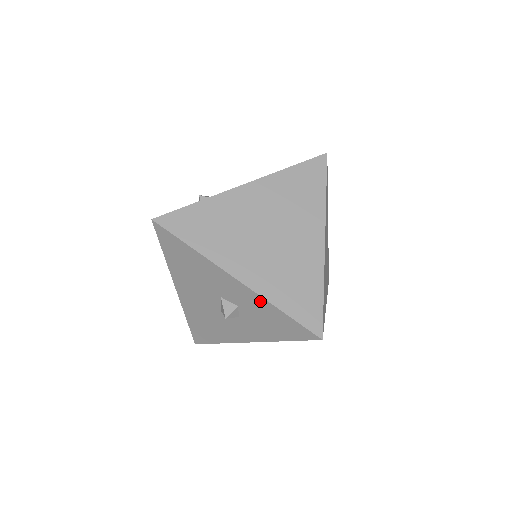
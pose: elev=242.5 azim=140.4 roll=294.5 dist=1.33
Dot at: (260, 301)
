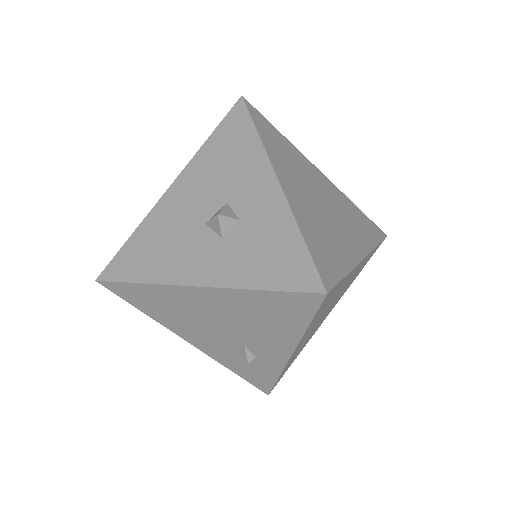
Dot at: (282, 215)
